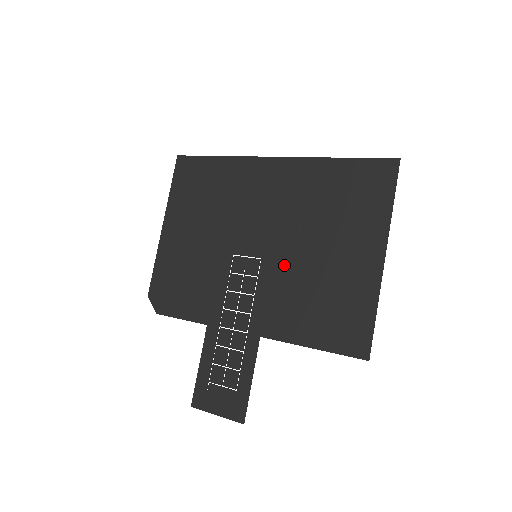
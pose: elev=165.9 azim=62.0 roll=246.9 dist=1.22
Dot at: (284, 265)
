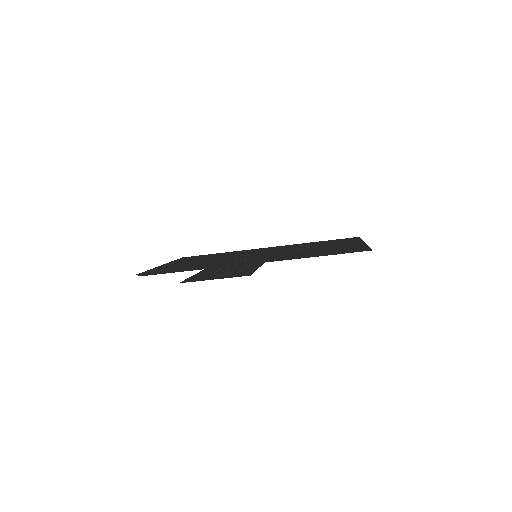
Dot at: (283, 253)
